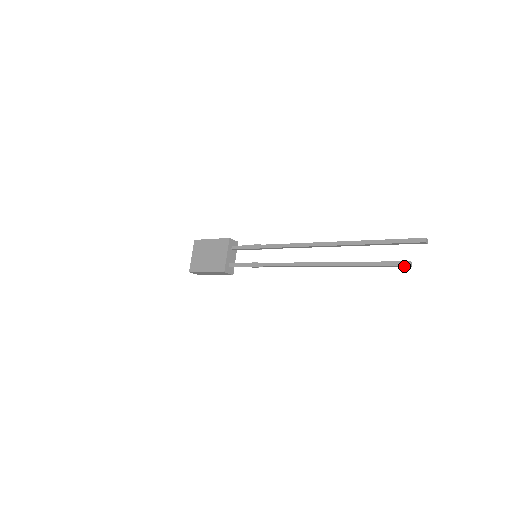
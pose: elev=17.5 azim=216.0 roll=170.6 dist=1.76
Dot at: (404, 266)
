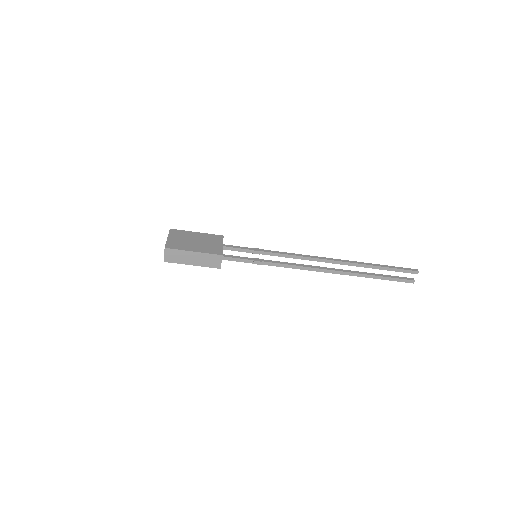
Dot at: (408, 282)
